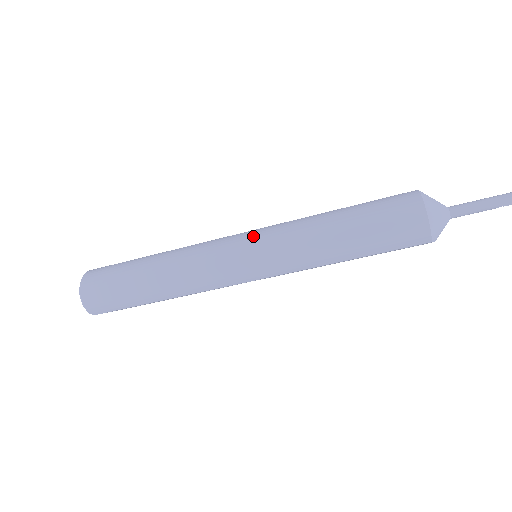
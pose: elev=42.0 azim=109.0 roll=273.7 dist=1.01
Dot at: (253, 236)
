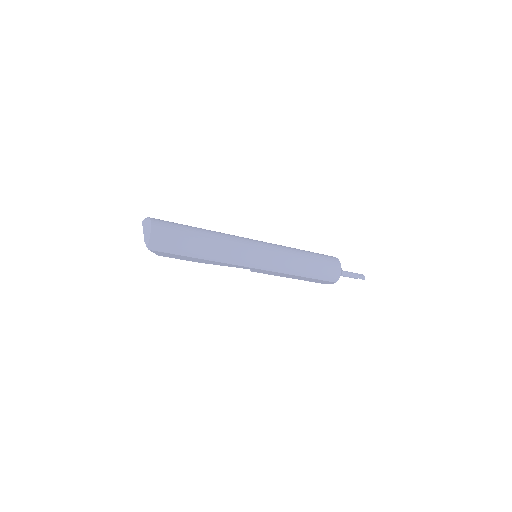
Dot at: (266, 244)
